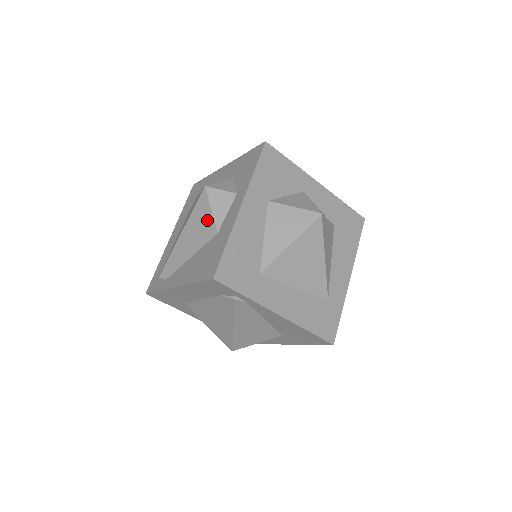
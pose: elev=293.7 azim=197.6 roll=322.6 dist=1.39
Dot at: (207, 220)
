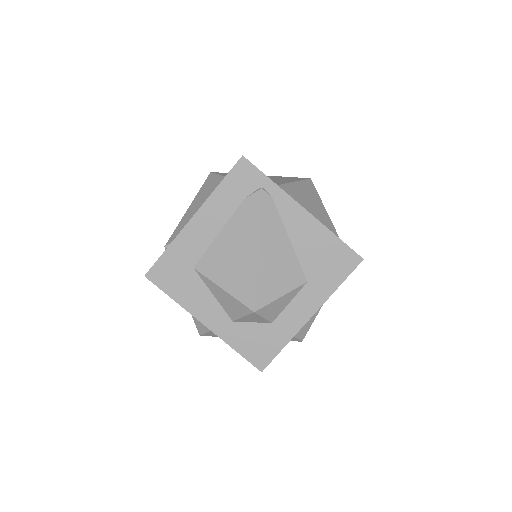
Dot at: (217, 181)
